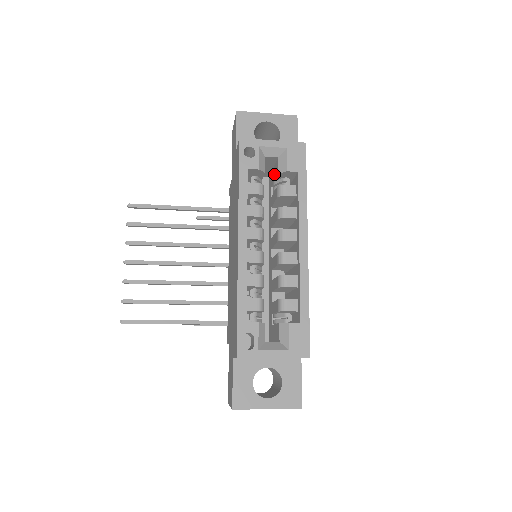
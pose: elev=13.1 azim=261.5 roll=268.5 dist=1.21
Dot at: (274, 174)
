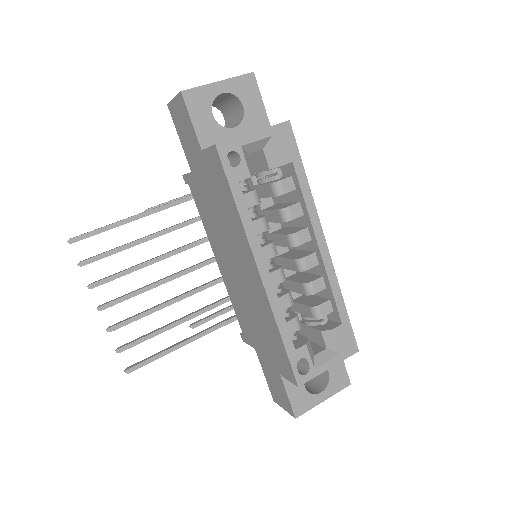
Dot at: (255, 164)
